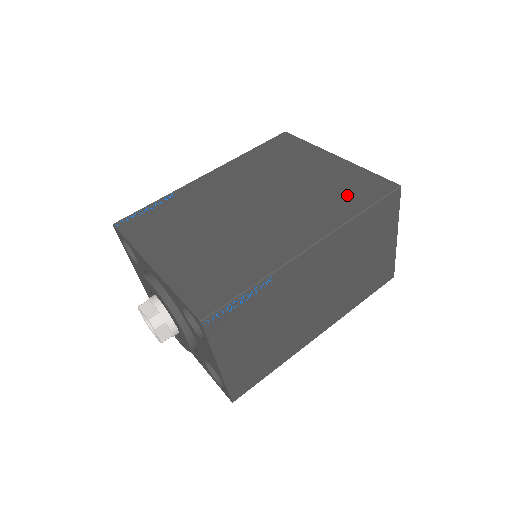
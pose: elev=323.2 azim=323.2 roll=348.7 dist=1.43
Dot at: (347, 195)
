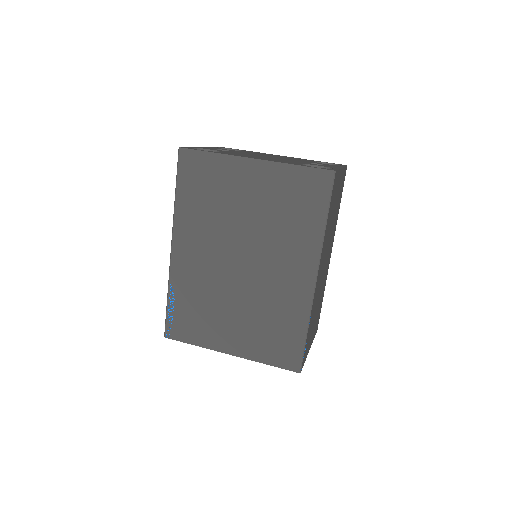
Dot at: (302, 209)
